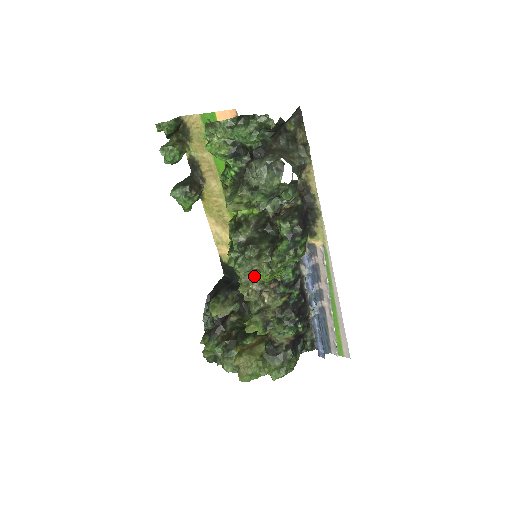
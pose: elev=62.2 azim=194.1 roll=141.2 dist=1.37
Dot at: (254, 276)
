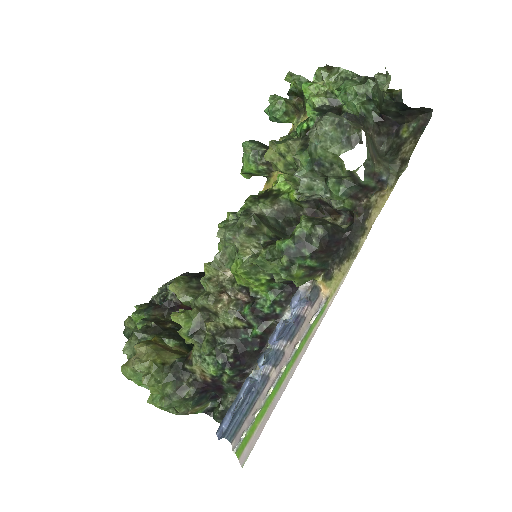
Dot at: (231, 261)
